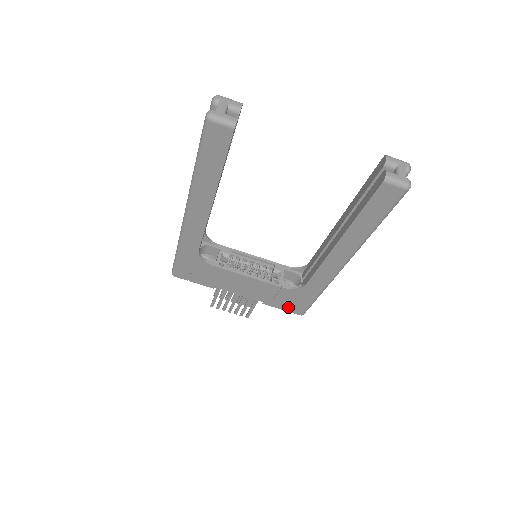
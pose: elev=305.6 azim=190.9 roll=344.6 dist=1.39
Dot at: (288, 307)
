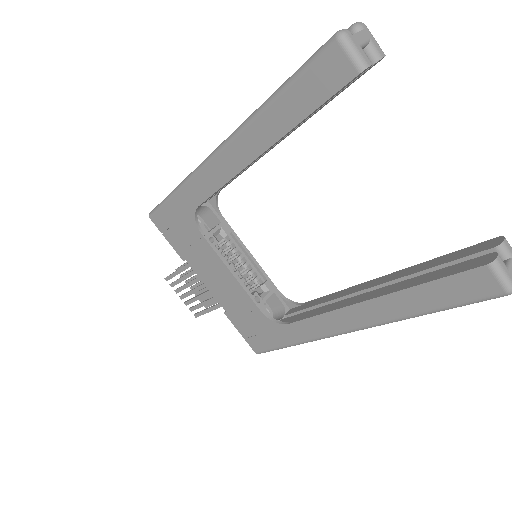
Dot at: (249, 335)
